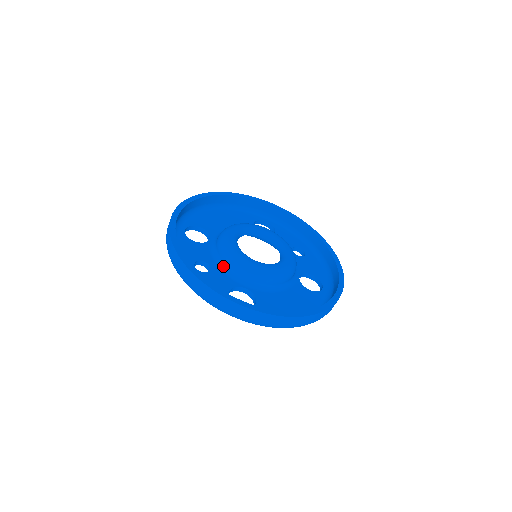
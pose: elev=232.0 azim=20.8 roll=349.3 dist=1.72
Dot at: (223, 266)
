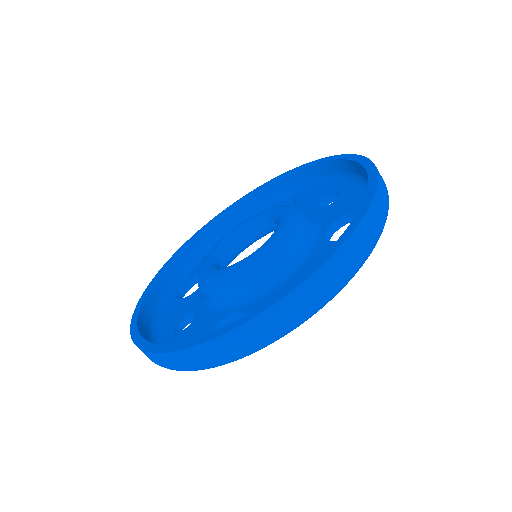
Dot at: (207, 303)
